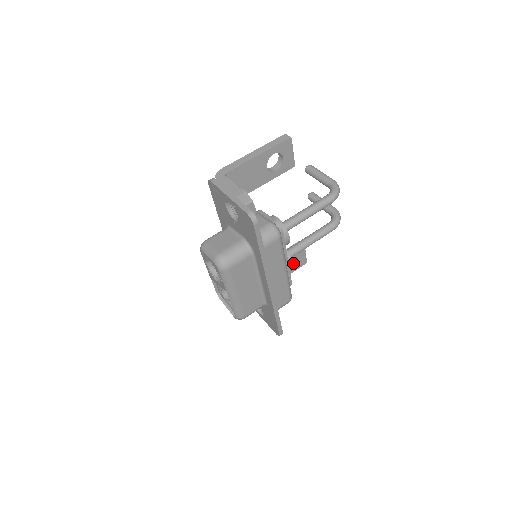
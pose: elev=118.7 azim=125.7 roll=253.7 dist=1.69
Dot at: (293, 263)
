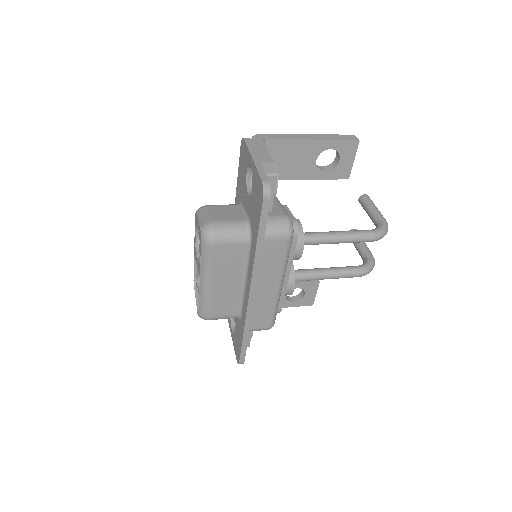
Dot at: (294, 286)
